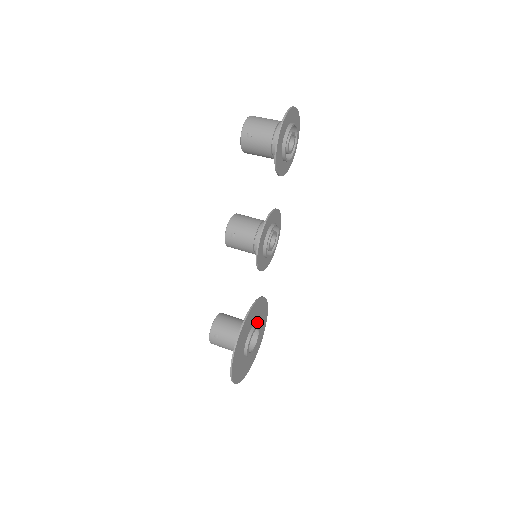
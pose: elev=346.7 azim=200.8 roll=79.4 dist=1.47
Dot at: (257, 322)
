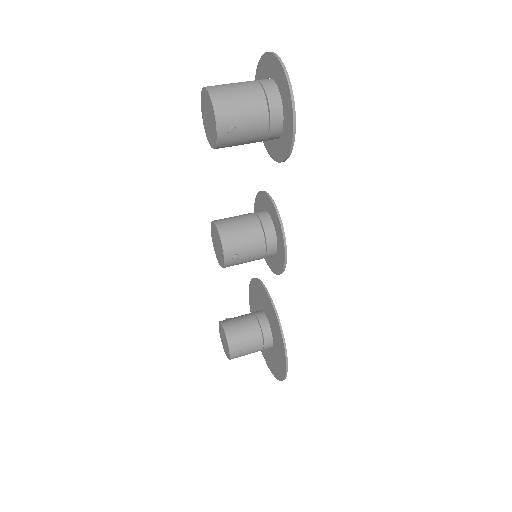
Dot at: (263, 308)
